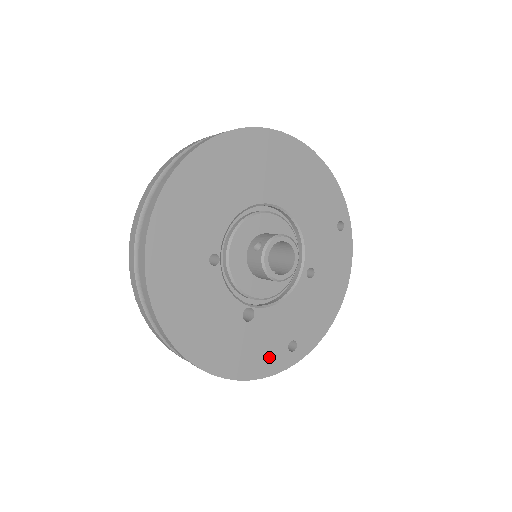
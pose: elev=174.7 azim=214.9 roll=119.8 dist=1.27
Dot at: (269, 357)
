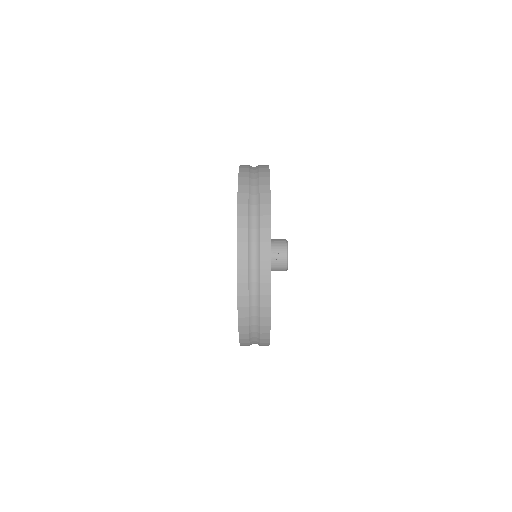
Dot at: occluded
